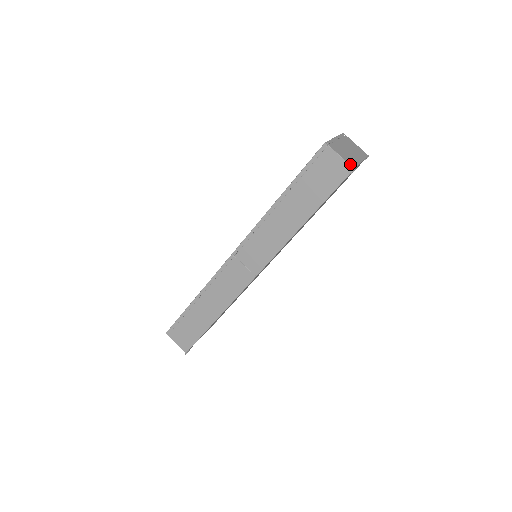
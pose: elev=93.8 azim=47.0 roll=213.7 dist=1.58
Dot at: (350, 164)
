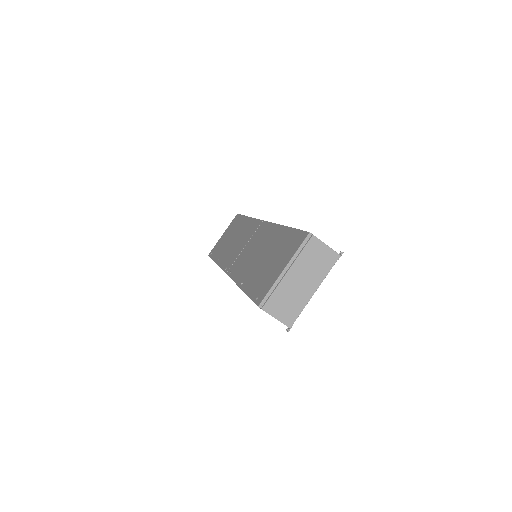
Dot at: (286, 323)
